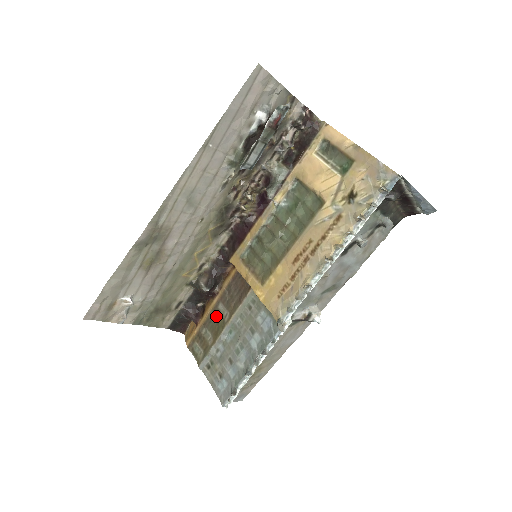
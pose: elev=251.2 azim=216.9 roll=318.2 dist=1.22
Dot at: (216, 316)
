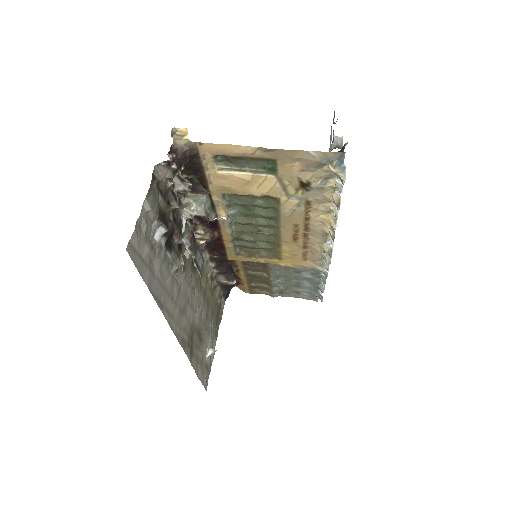
Dot at: (253, 277)
